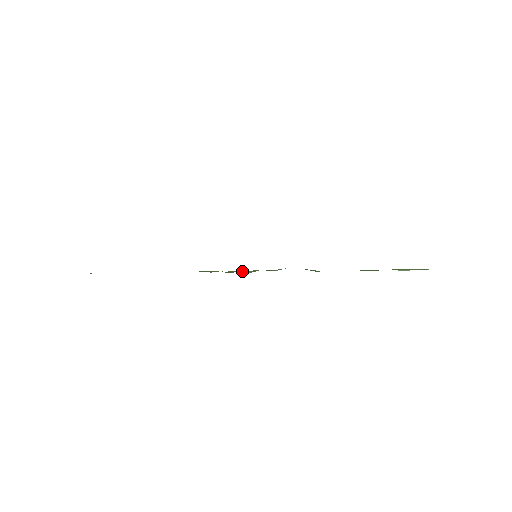
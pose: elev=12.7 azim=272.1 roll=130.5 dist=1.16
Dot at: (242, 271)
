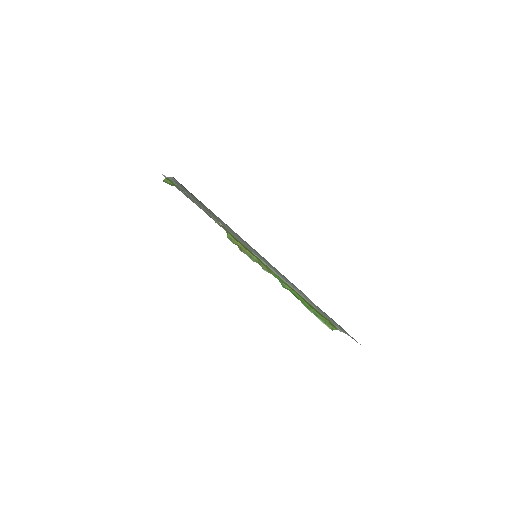
Dot at: (250, 255)
